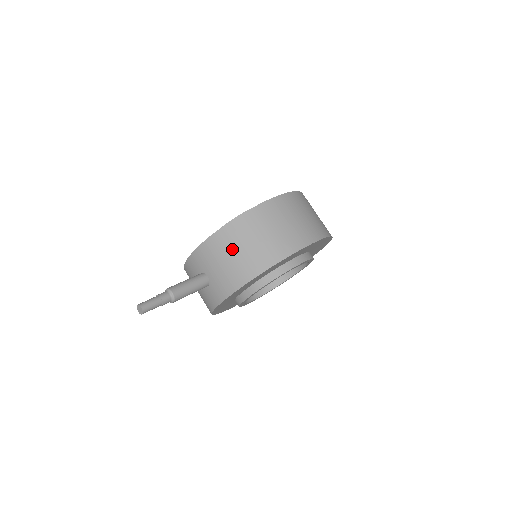
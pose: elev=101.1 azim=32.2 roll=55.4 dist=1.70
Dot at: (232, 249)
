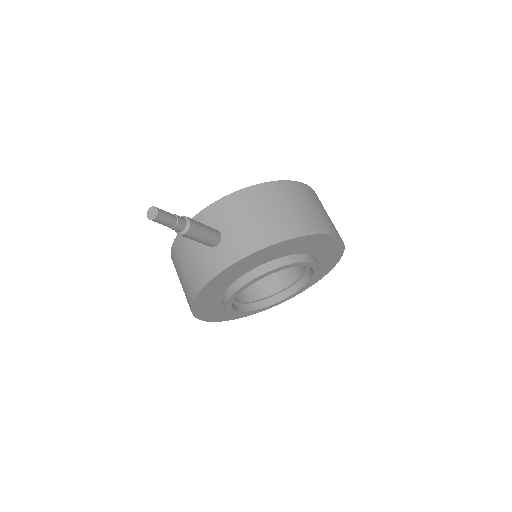
Dot at: (263, 207)
